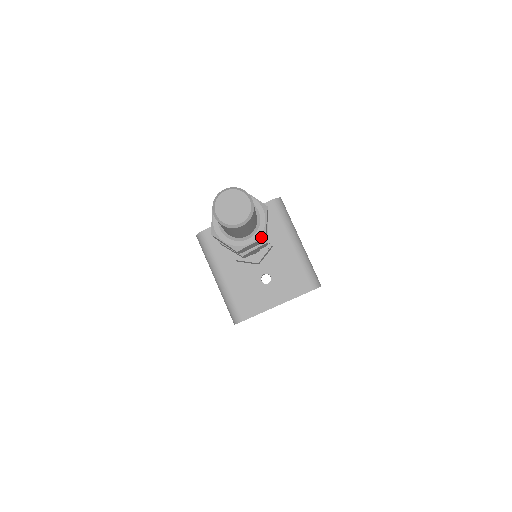
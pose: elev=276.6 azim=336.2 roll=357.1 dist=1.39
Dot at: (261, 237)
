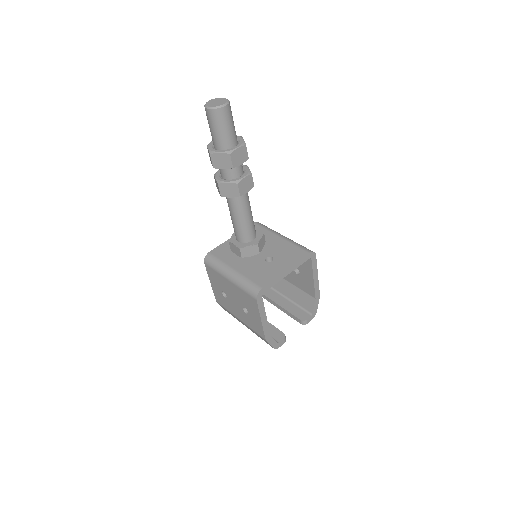
Dot at: (243, 144)
